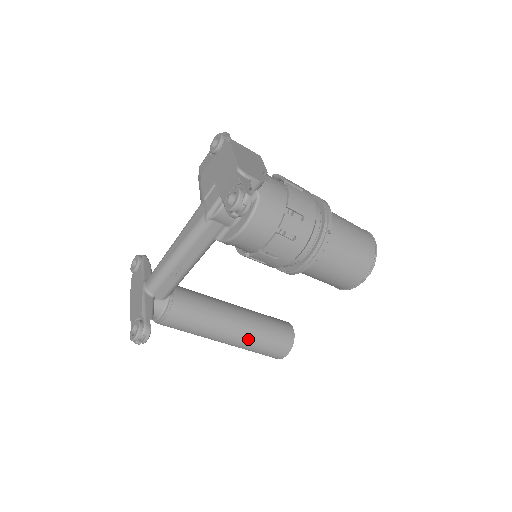
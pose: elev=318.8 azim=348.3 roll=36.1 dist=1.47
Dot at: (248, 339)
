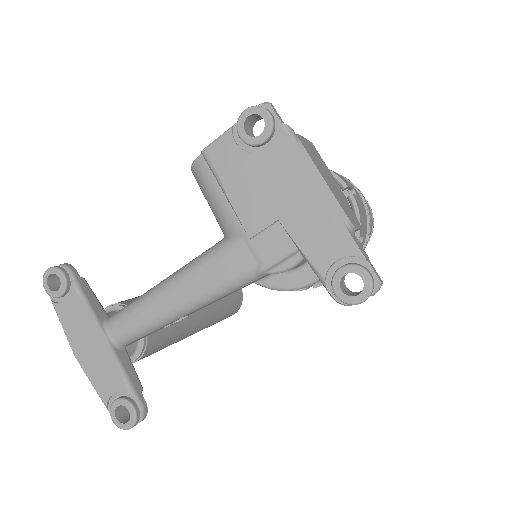
Dot at: (209, 324)
